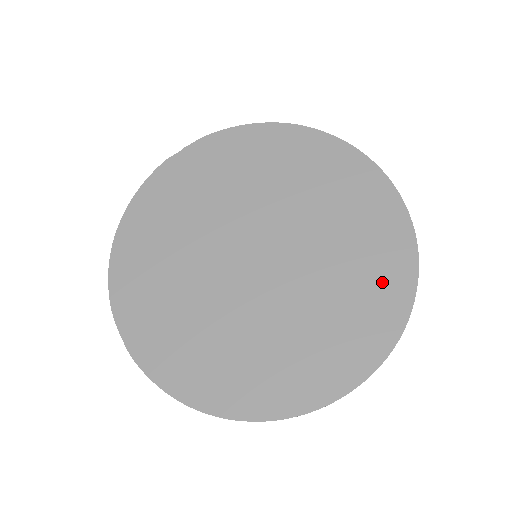
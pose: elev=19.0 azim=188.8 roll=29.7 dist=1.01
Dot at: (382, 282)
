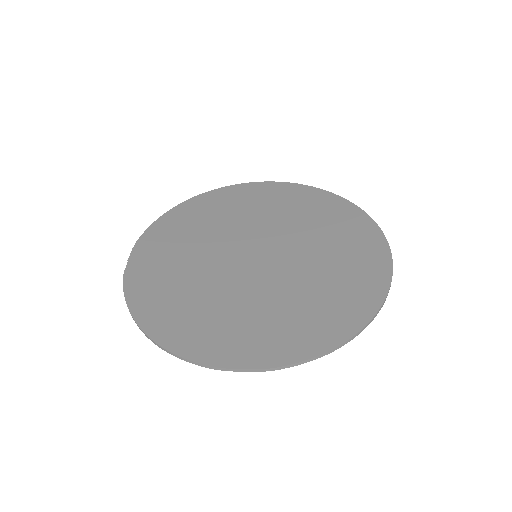
Dot at: (327, 208)
